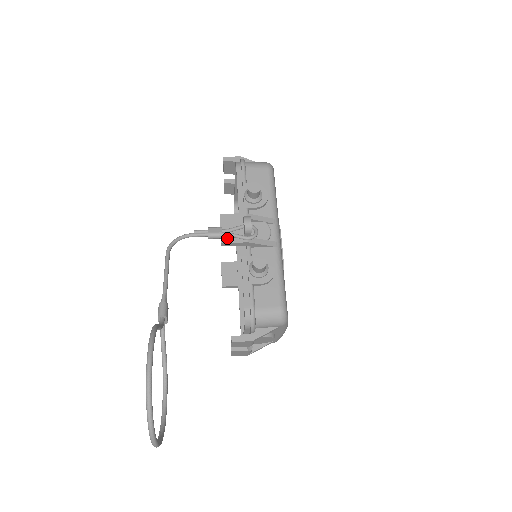
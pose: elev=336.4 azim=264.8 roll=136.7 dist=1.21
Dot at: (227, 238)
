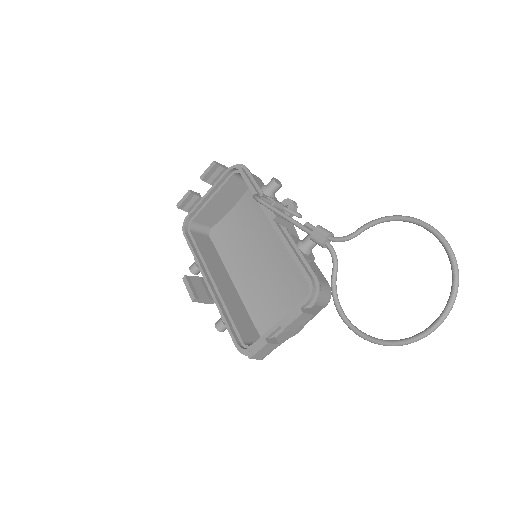
Dot at: occluded
